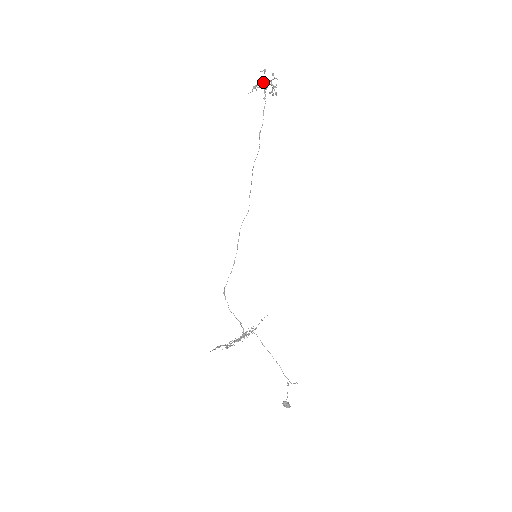
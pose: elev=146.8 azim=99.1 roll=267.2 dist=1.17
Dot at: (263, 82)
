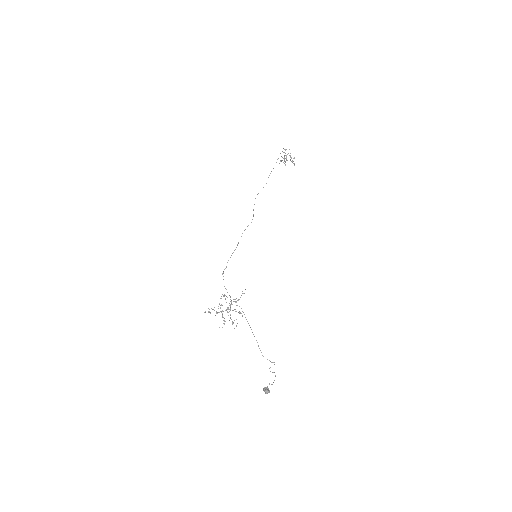
Dot at: (286, 157)
